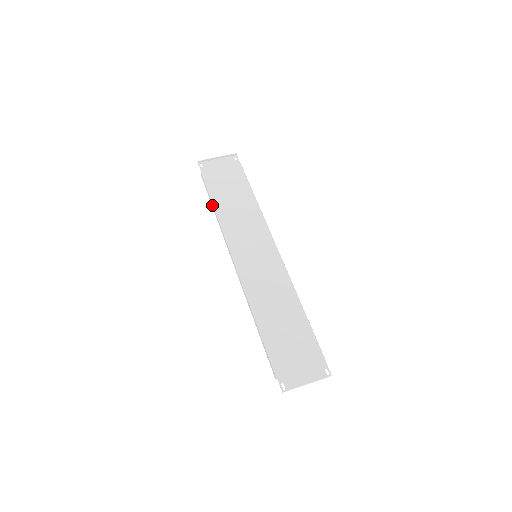
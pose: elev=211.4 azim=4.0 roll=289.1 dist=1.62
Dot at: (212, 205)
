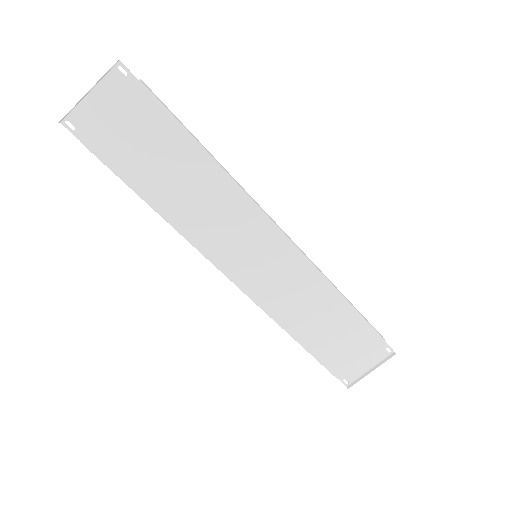
Dot at: (144, 200)
